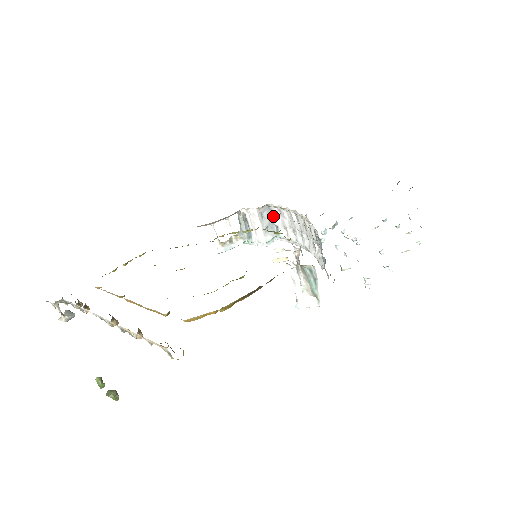
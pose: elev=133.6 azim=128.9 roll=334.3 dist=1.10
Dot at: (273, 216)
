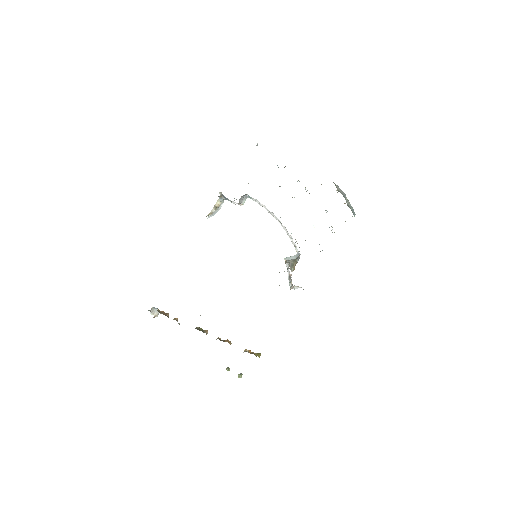
Dot at: (247, 195)
